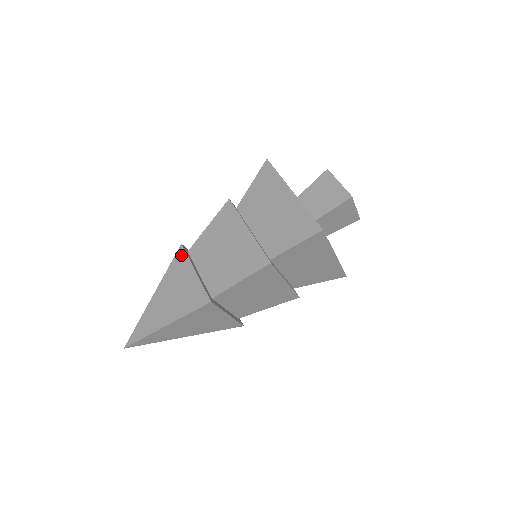
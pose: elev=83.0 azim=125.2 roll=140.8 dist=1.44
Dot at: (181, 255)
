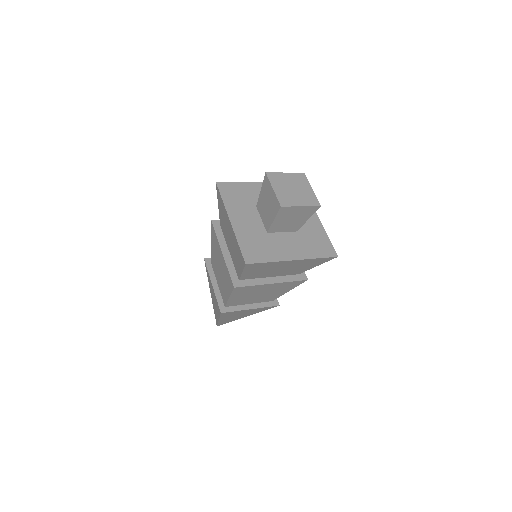
Dot at: (206, 268)
